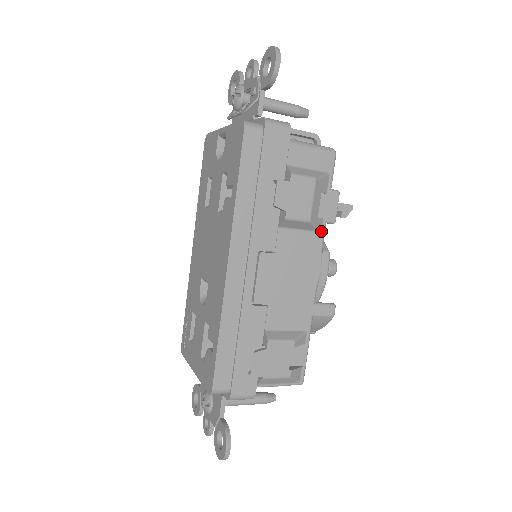
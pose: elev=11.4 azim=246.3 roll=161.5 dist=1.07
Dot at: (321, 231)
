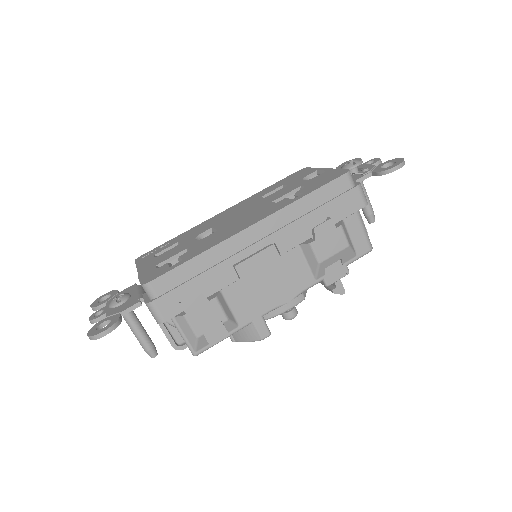
Dot at: (316, 280)
